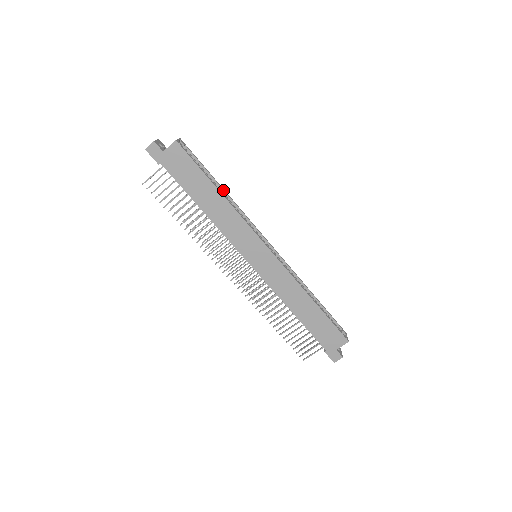
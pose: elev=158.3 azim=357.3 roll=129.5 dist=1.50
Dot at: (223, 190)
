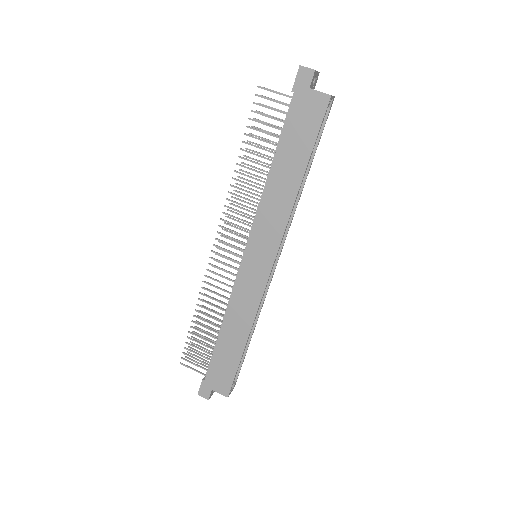
Dot at: (305, 179)
